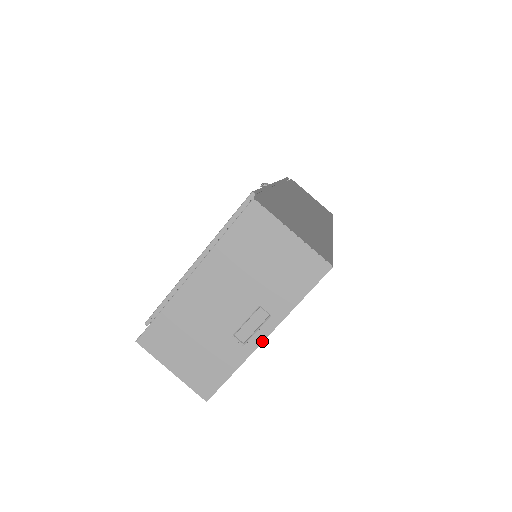
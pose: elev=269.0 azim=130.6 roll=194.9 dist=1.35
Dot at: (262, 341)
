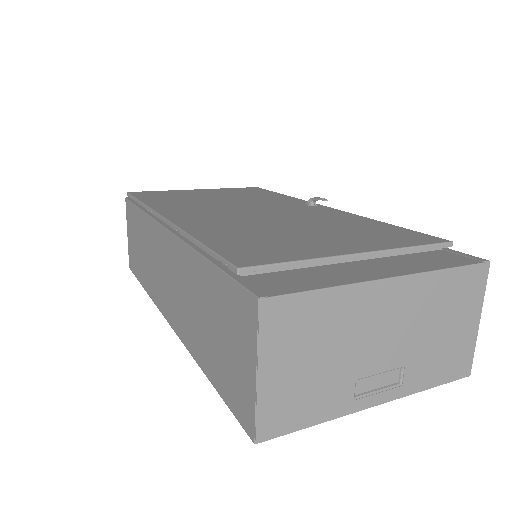
Dot at: (372, 406)
